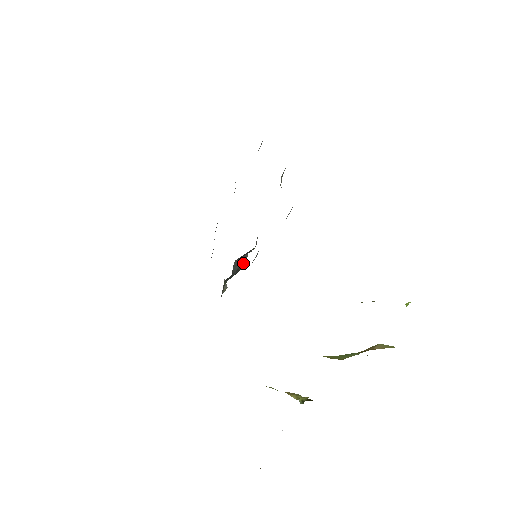
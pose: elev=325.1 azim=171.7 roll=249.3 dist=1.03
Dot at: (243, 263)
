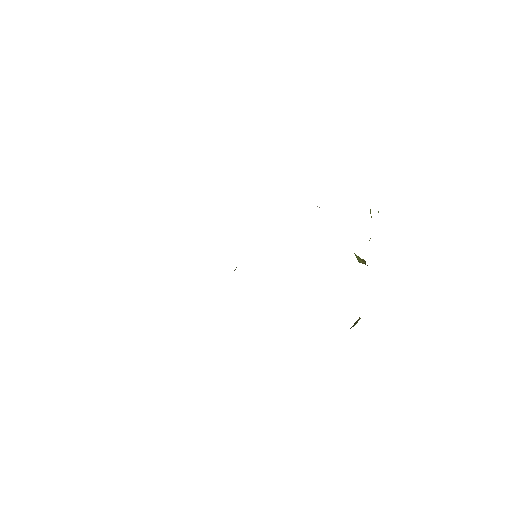
Dot at: occluded
